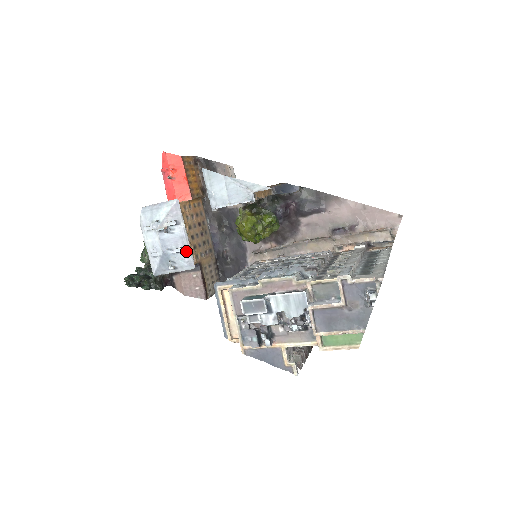
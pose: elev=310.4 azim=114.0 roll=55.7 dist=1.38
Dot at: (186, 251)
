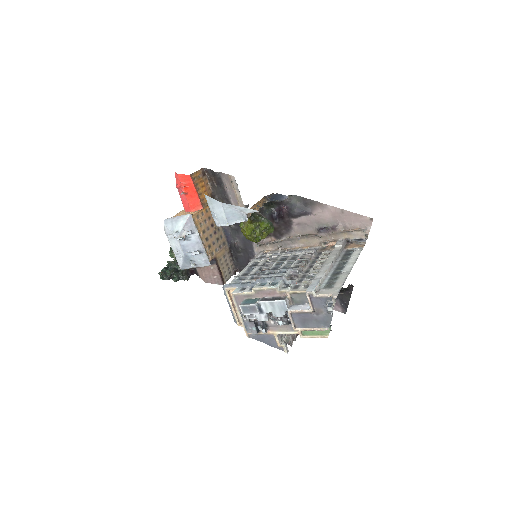
Dot at: (202, 253)
